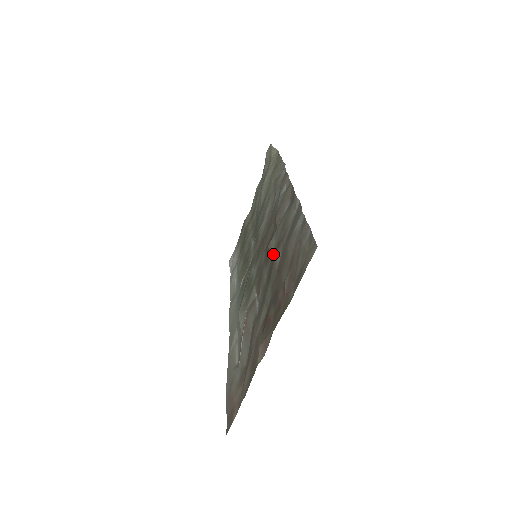
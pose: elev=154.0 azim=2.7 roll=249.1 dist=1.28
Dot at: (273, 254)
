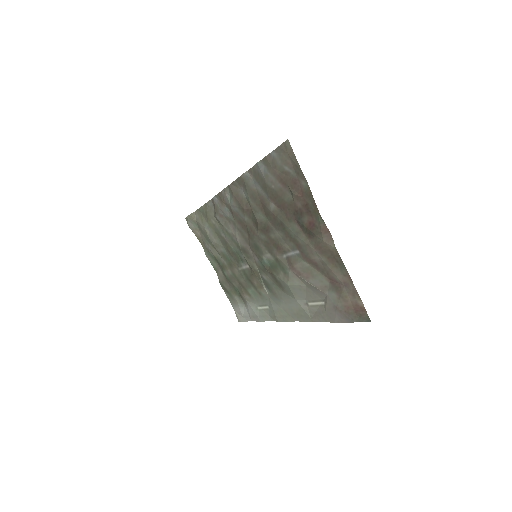
Dot at: (267, 216)
